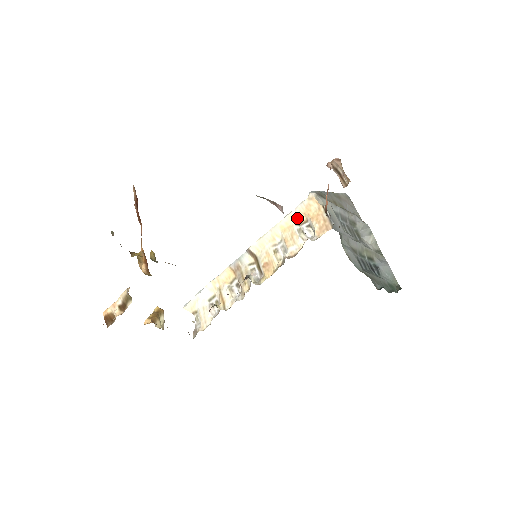
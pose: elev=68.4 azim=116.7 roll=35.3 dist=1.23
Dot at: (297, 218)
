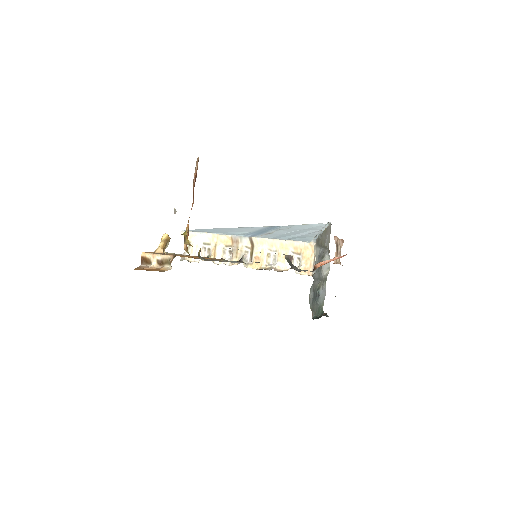
Dot at: (295, 248)
